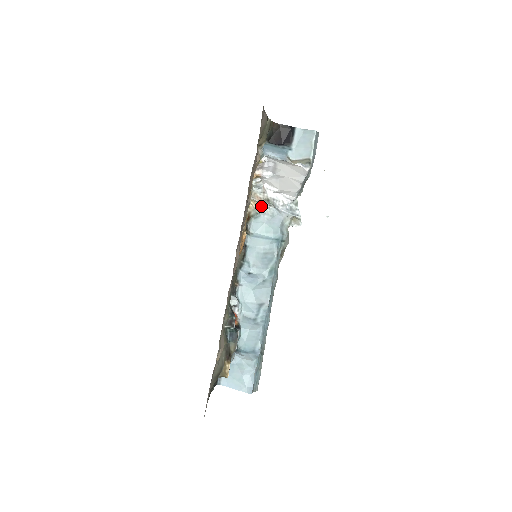
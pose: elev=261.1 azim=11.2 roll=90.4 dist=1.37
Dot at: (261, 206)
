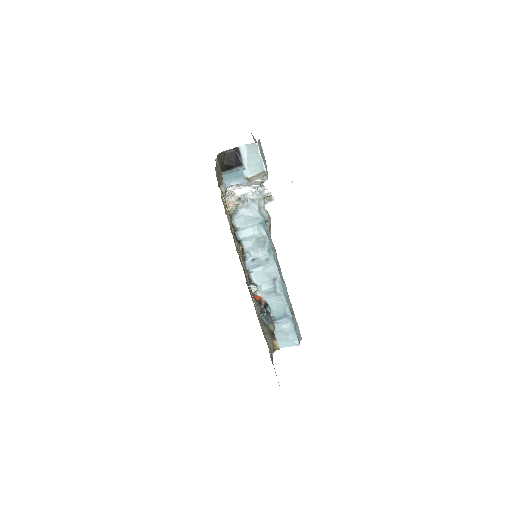
Dot at: occluded
